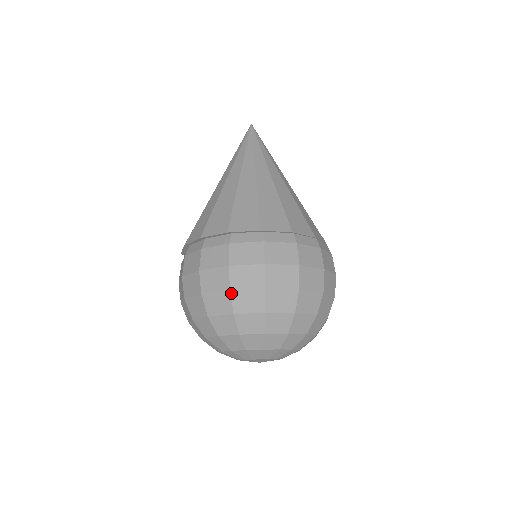
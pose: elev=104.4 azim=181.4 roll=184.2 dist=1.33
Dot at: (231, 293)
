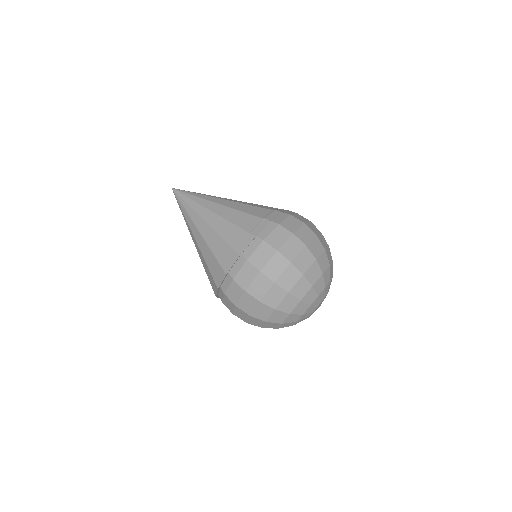
Dot at: (252, 316)
